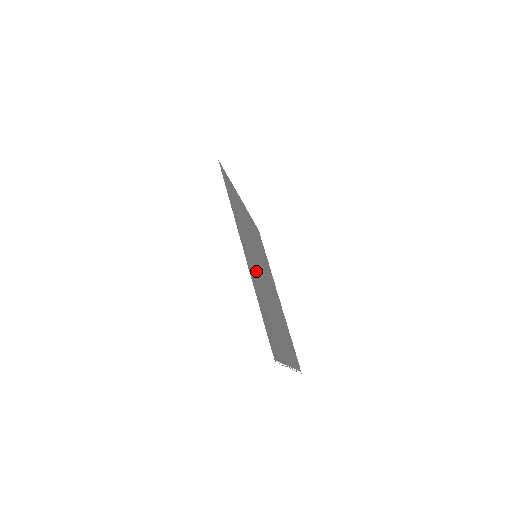
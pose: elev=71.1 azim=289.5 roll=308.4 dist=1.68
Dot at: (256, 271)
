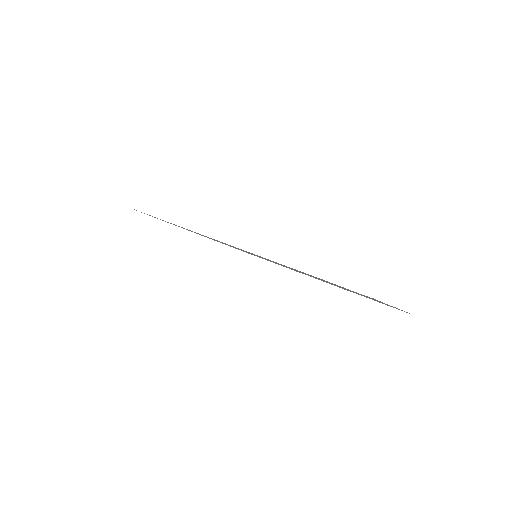
Dot at: occluded
